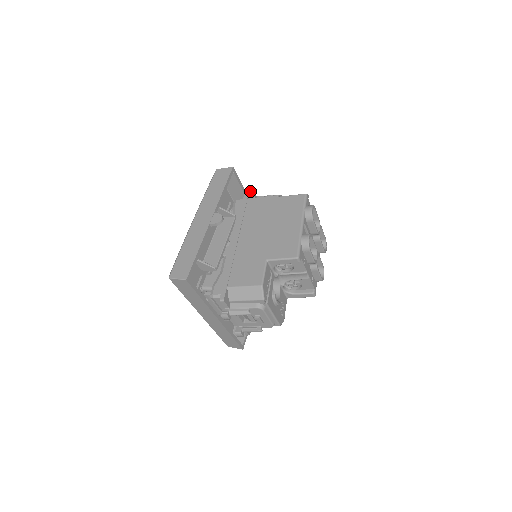
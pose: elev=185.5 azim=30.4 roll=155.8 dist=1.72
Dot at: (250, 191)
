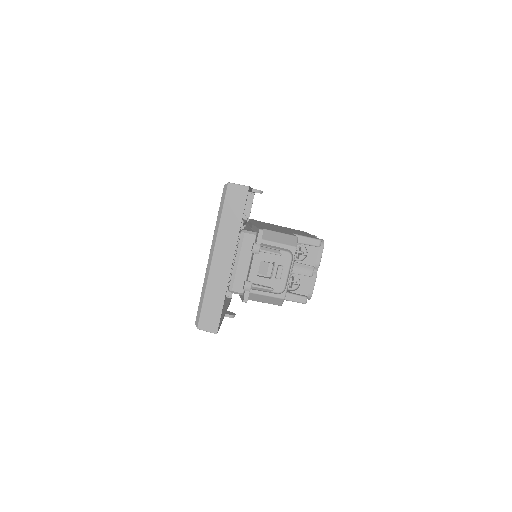
Dot at: occluded
